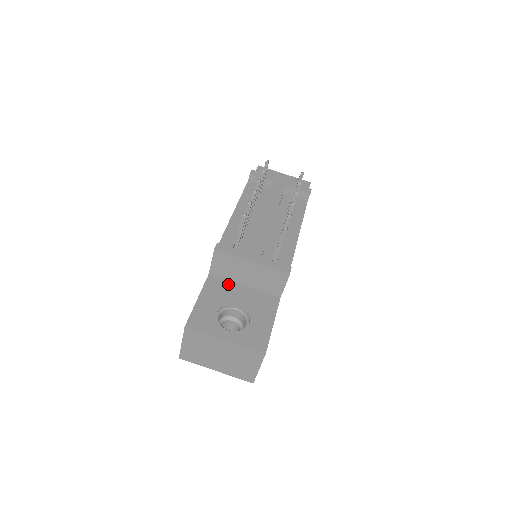
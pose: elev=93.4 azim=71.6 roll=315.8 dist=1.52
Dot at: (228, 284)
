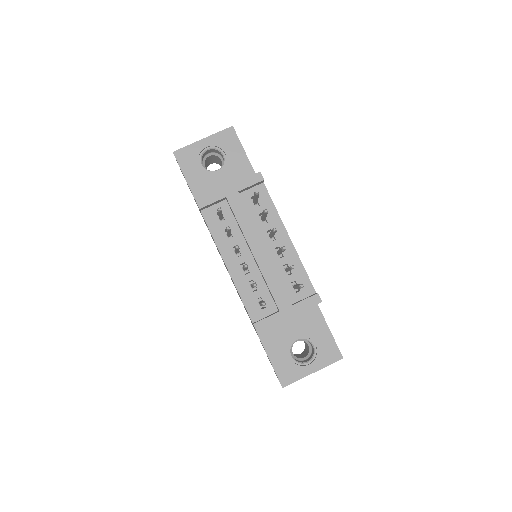
Dot at: (275, 326)
